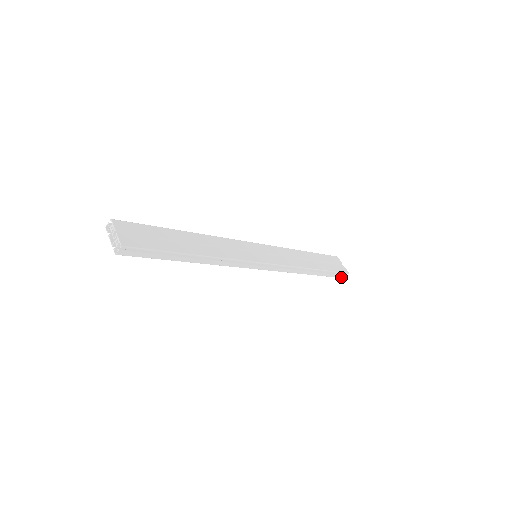
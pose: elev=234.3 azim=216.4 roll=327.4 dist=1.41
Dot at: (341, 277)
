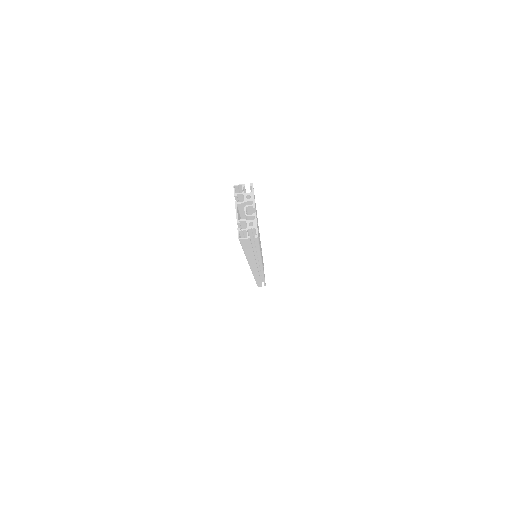
Dot at: (259, 286)
